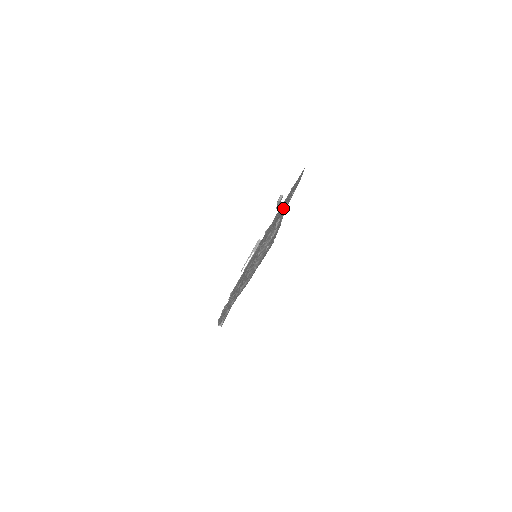
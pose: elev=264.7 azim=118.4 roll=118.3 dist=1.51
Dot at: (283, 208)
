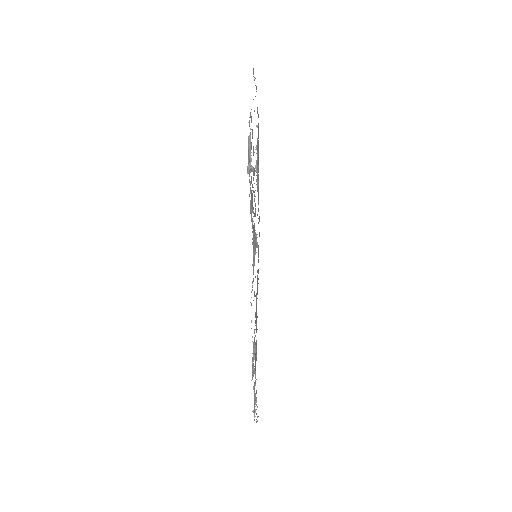
Dot at: occluded
